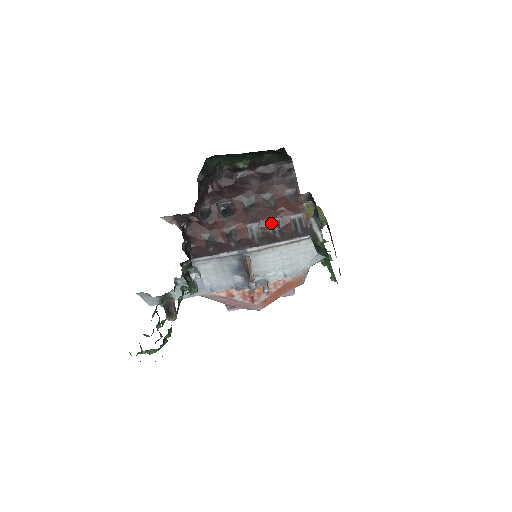
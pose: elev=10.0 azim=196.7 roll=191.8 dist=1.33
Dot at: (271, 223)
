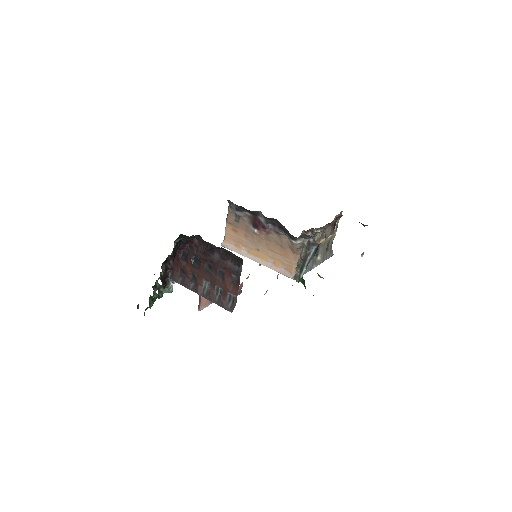
Dot at: (218, 287)
